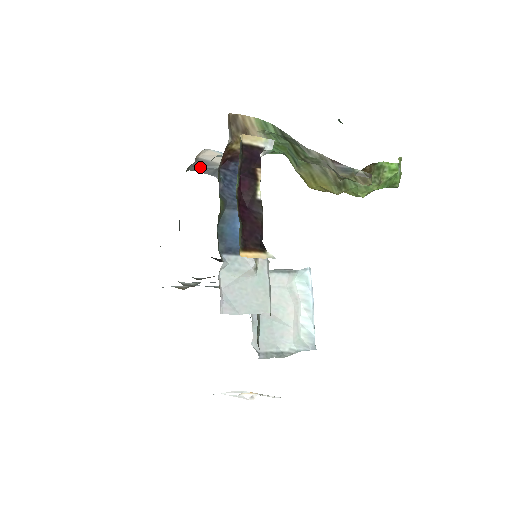
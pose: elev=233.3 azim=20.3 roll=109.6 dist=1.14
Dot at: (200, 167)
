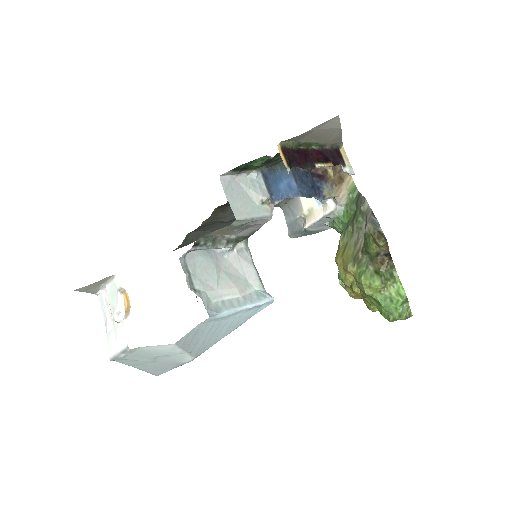
Dot at: (290, 209)
